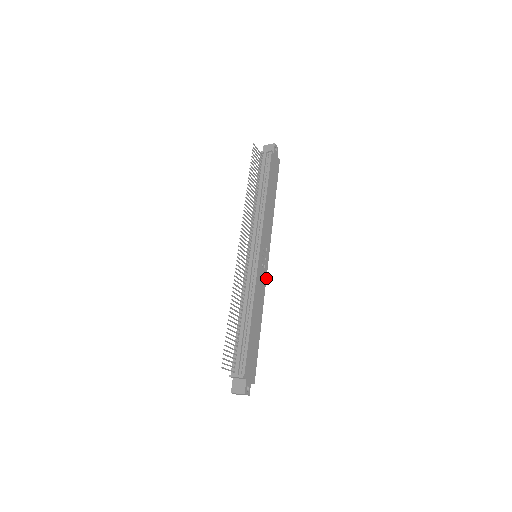
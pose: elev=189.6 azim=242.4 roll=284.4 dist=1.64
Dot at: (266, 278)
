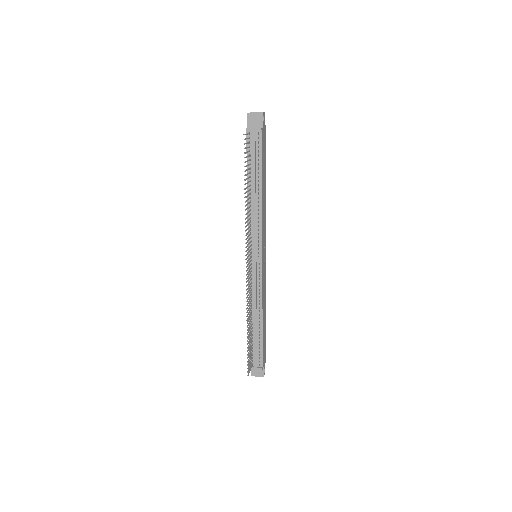
Dot at: occluded
